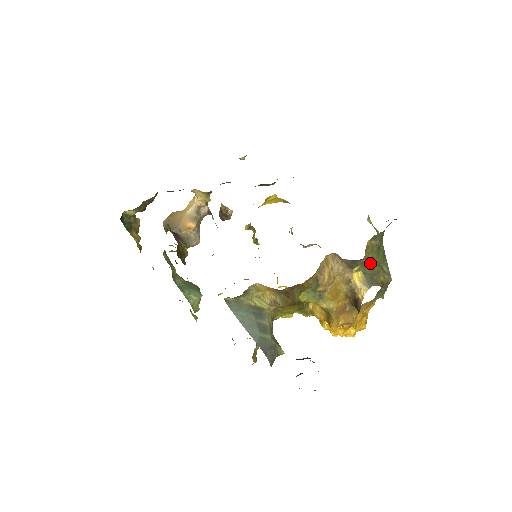
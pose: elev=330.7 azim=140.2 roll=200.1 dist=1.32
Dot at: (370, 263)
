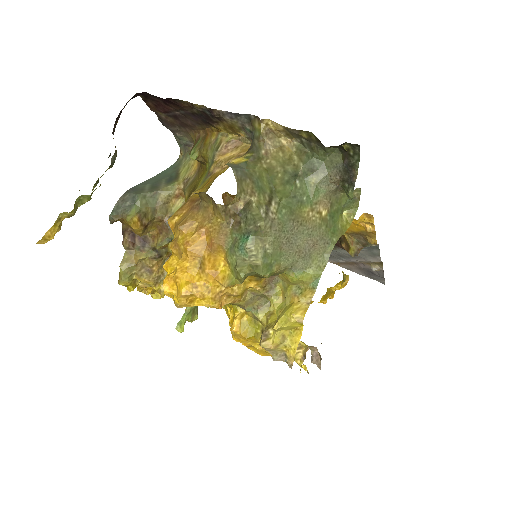
Dot at: (266, 170)
